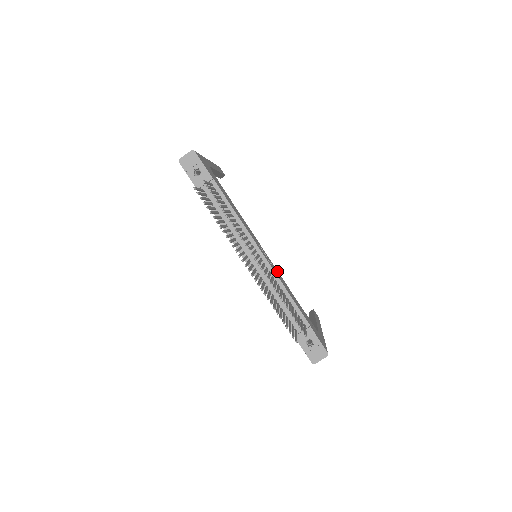
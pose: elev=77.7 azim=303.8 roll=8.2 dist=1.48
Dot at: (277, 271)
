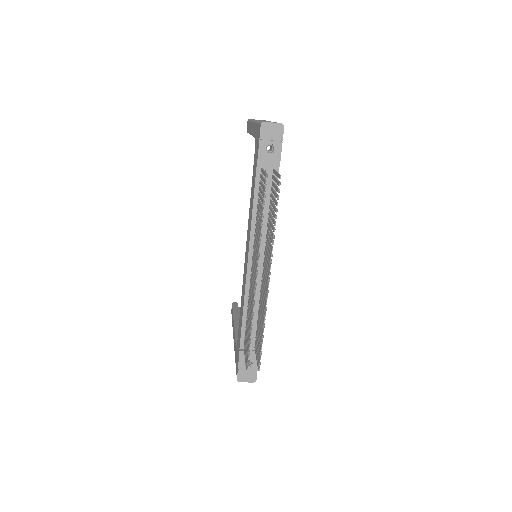
Dot at: occluded
